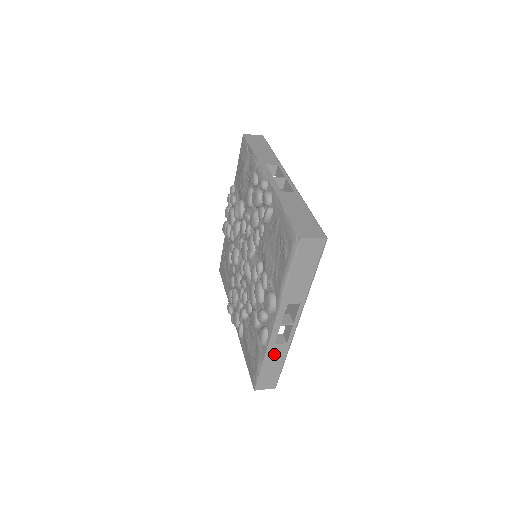
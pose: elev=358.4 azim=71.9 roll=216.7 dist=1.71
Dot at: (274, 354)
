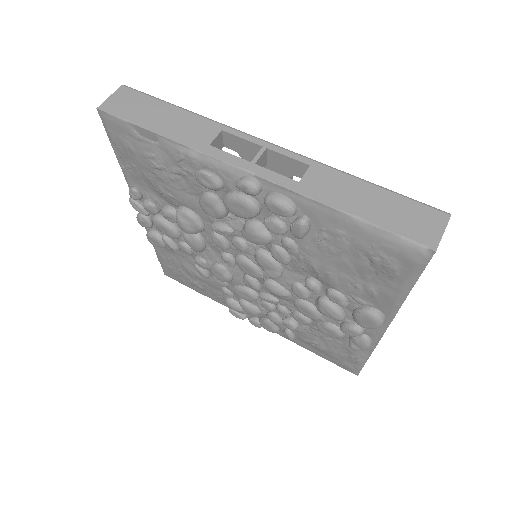
Dot at: occluded
